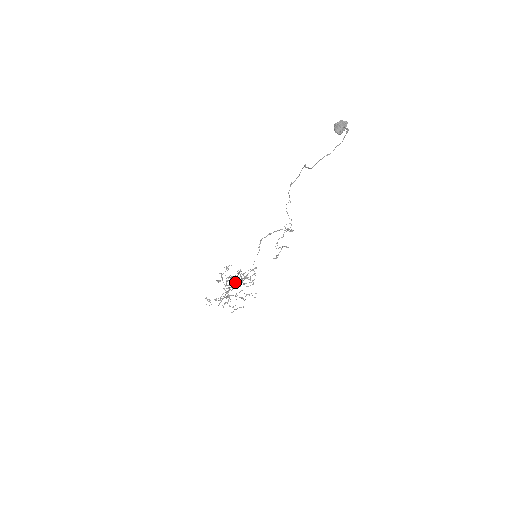
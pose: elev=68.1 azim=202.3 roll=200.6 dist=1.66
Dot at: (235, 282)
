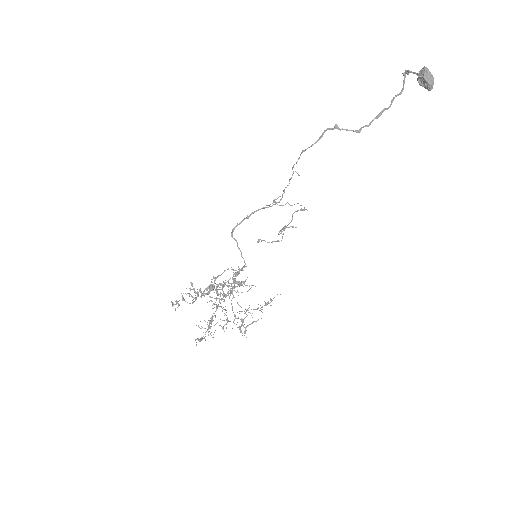
Dot at: (223, 297)
